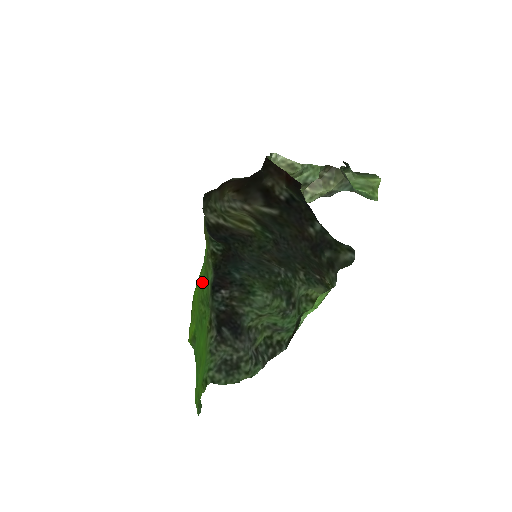
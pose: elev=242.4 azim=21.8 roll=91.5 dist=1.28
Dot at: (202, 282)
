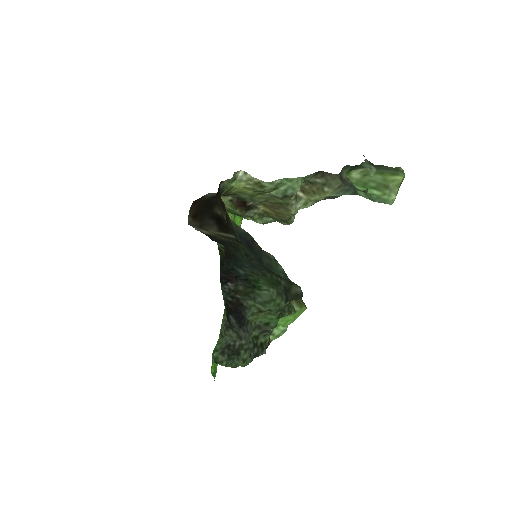
Dot at: occluded
